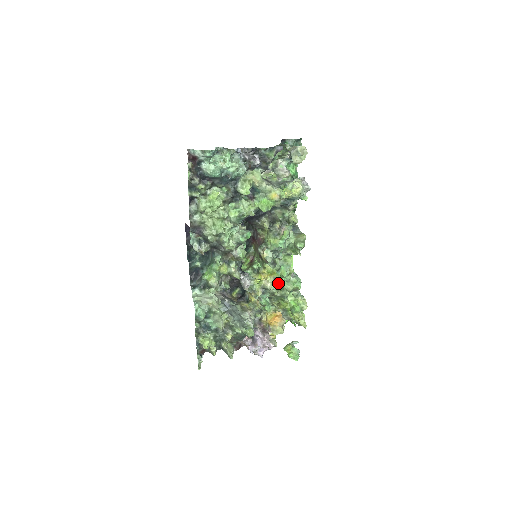
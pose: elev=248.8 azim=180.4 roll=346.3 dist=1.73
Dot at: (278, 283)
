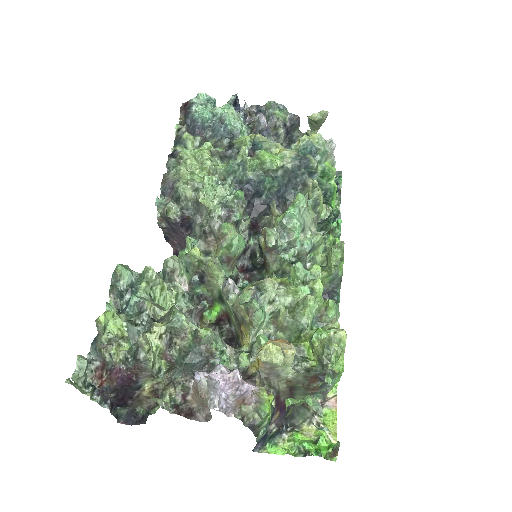
Dot at: (287, 290)
